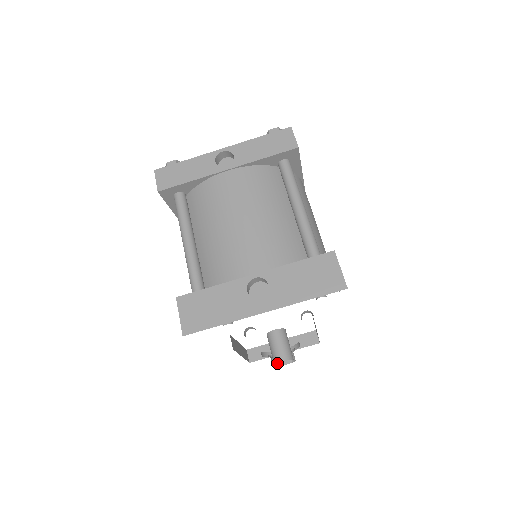
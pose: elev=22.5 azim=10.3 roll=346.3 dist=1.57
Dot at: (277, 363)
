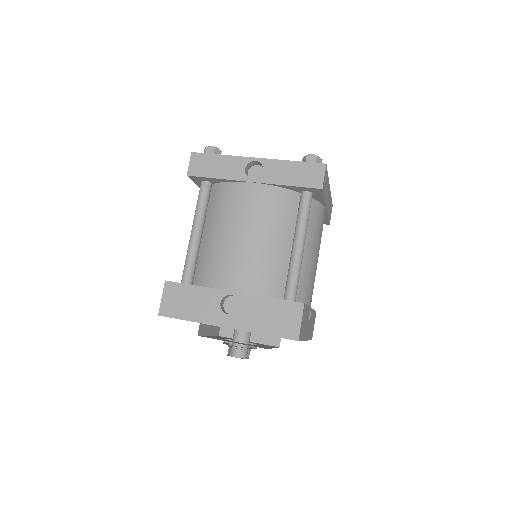
Dot at: occluded
